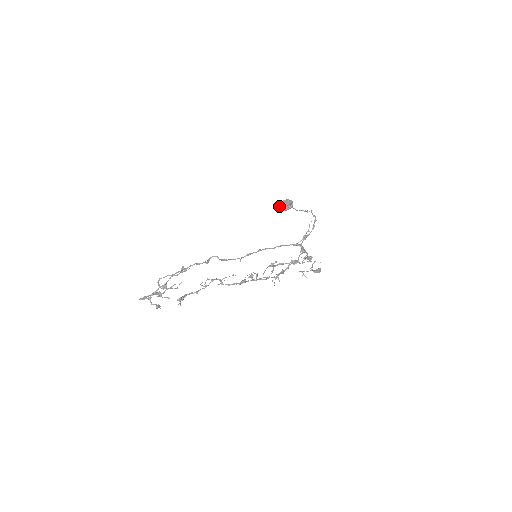
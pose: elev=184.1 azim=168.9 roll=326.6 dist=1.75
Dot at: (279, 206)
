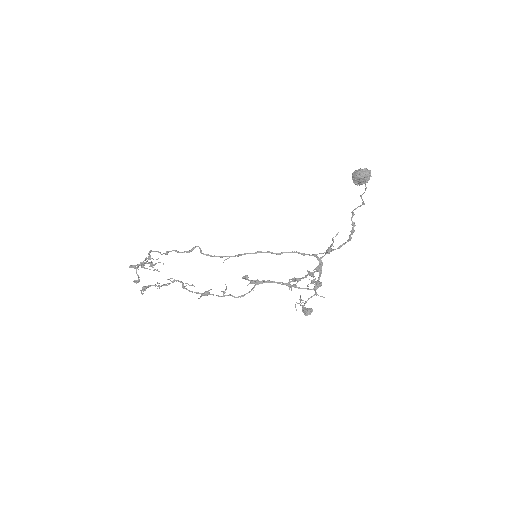
Dot at: occluded
